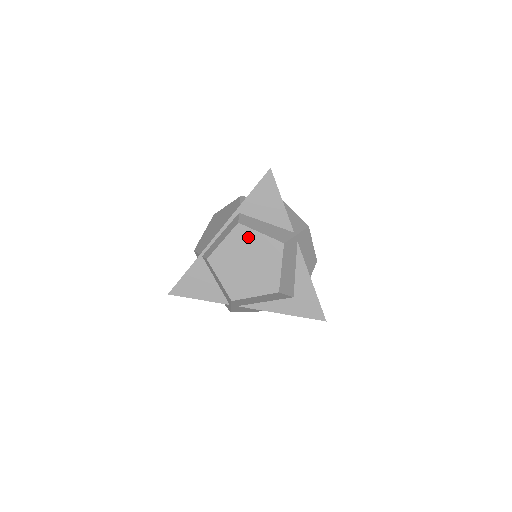
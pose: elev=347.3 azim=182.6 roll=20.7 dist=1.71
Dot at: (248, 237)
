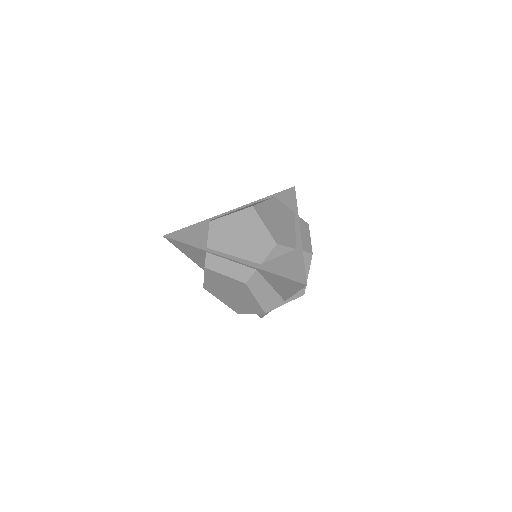
Dot at: (245, 291)
